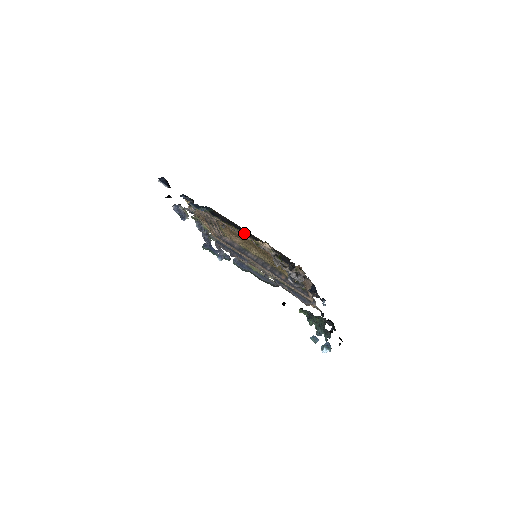
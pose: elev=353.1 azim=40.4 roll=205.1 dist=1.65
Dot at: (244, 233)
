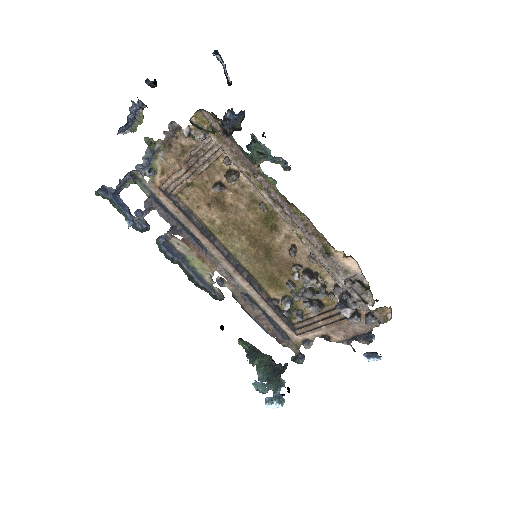
Dot at: (288, 222)
